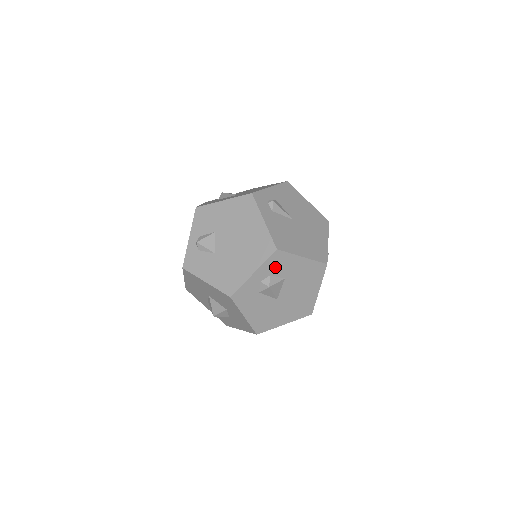
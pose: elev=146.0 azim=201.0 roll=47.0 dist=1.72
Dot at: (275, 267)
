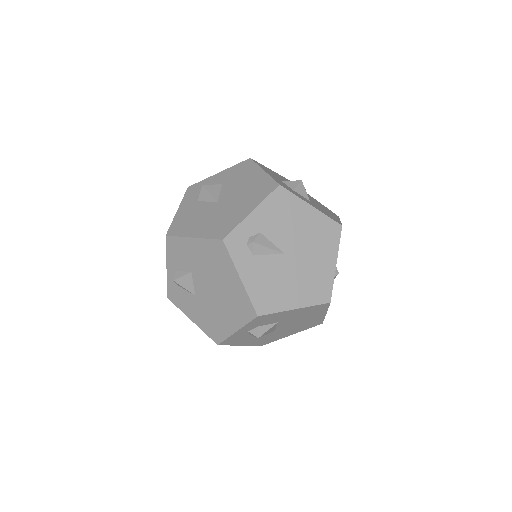
Dot at: (262, 322)
